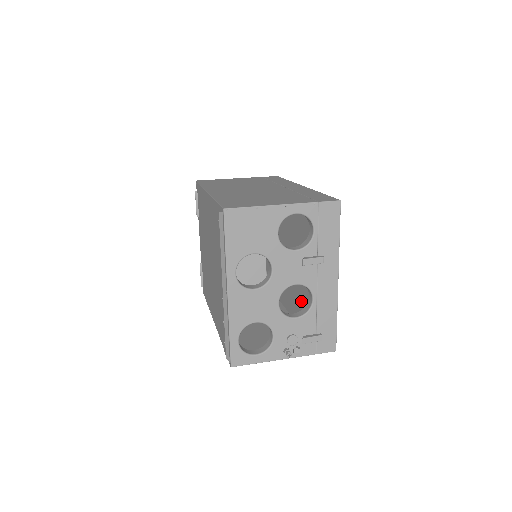
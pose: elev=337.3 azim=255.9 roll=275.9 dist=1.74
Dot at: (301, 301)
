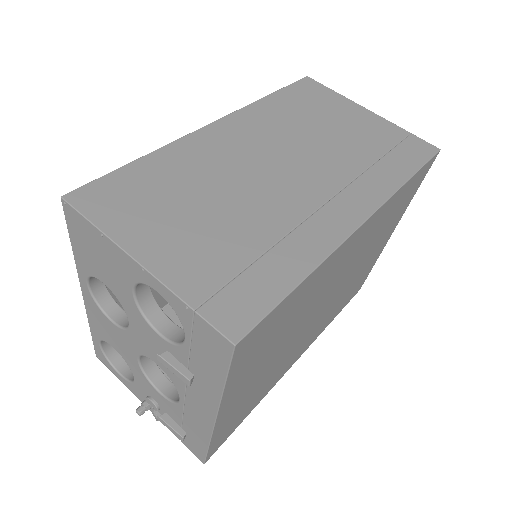
Dot at: occluded
